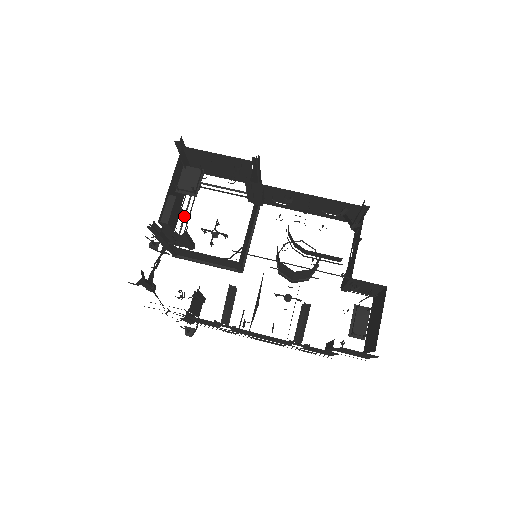
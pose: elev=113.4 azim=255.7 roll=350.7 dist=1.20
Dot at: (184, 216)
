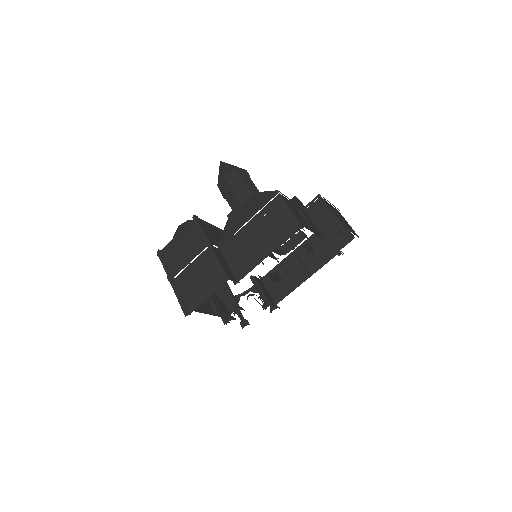
Dot at: occluded
